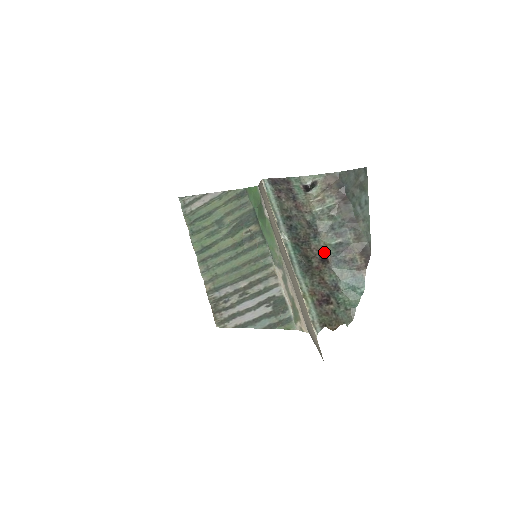
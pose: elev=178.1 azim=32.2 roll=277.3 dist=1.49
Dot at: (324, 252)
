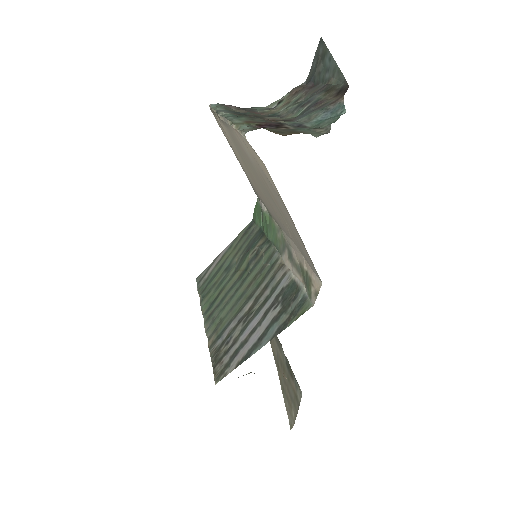
Dot at: occluded
